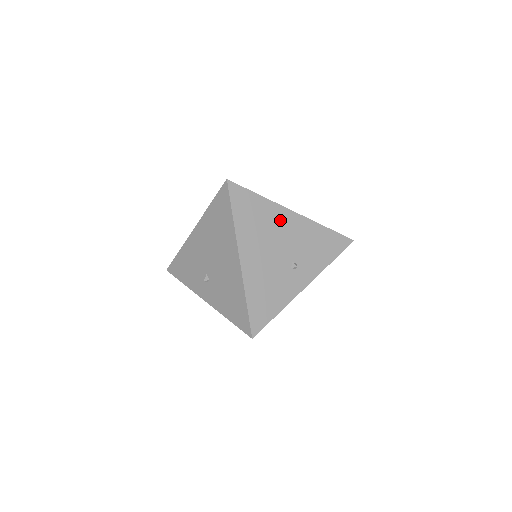
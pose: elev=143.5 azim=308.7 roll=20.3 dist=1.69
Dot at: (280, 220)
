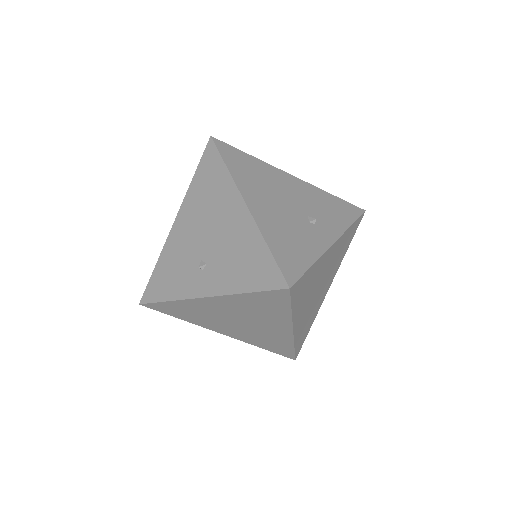
Dot at: (280, 179)
